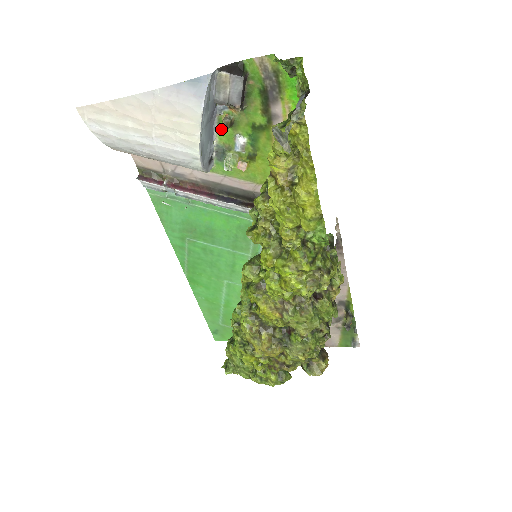
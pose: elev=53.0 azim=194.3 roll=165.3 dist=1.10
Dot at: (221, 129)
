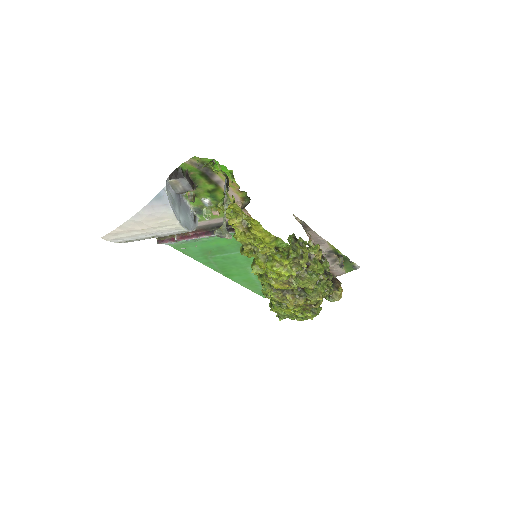
Dot at: occluded
